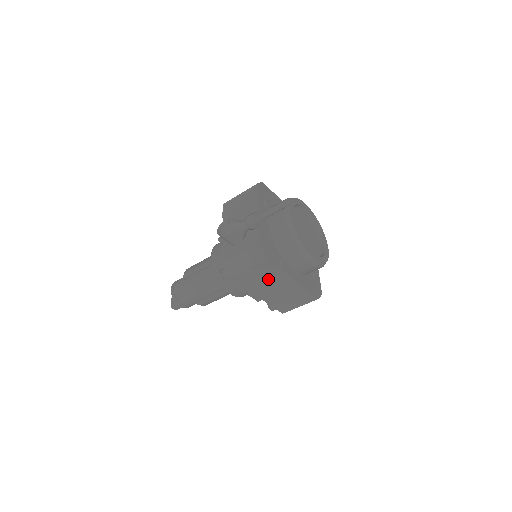
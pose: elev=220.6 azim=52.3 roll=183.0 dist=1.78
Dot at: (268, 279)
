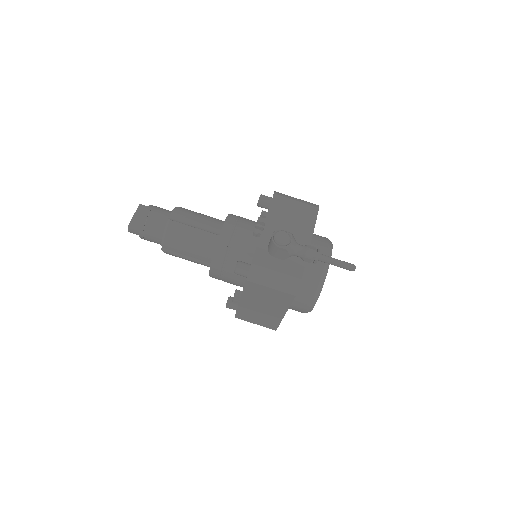
Dot at: (270, 301)
